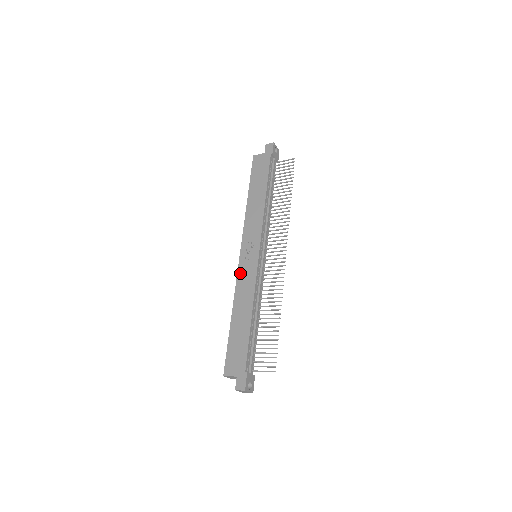
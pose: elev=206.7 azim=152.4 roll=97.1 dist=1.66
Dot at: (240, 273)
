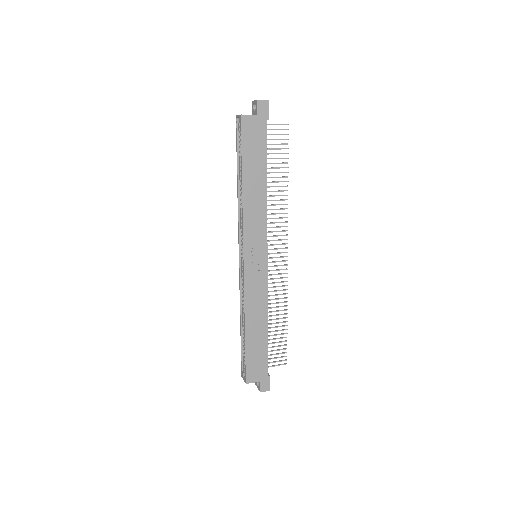
Dot at: (248, 282)
